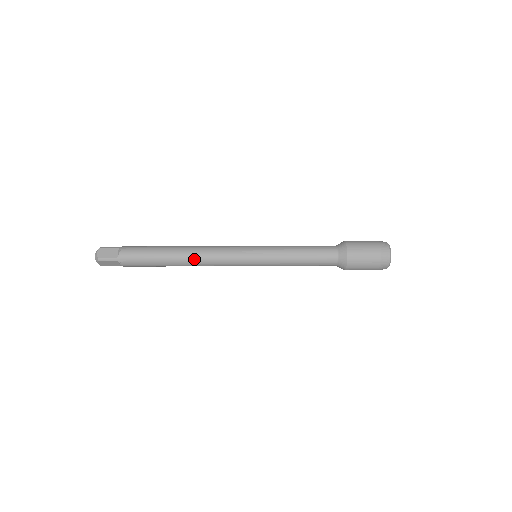
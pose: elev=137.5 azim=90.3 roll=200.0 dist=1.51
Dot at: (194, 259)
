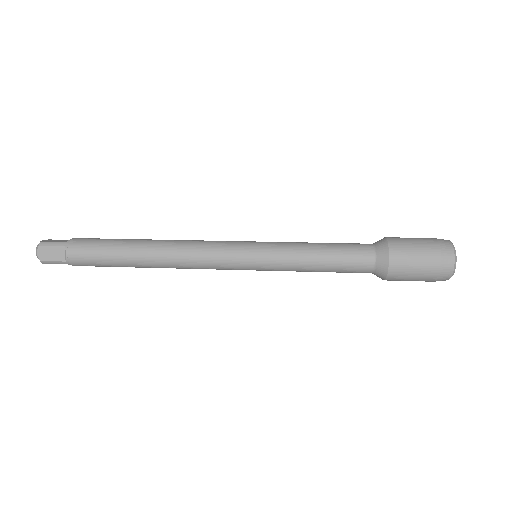
Dot at: (168, 246)
